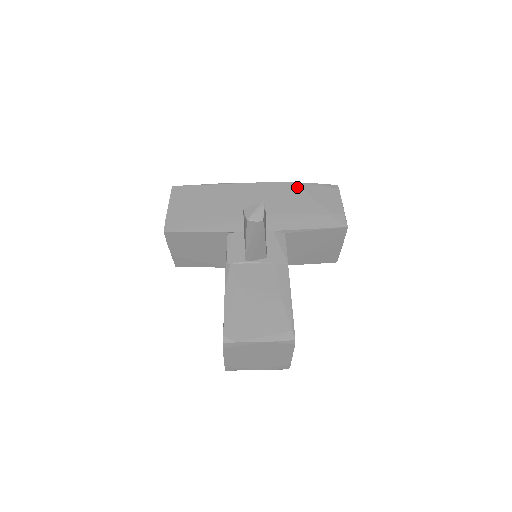
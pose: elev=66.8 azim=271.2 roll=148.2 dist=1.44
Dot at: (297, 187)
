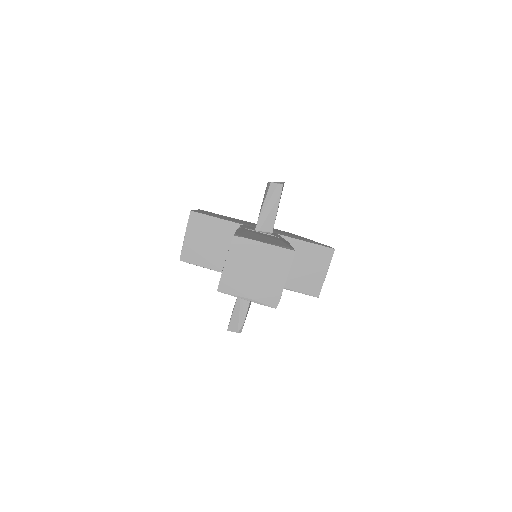
Dot at: occluded
